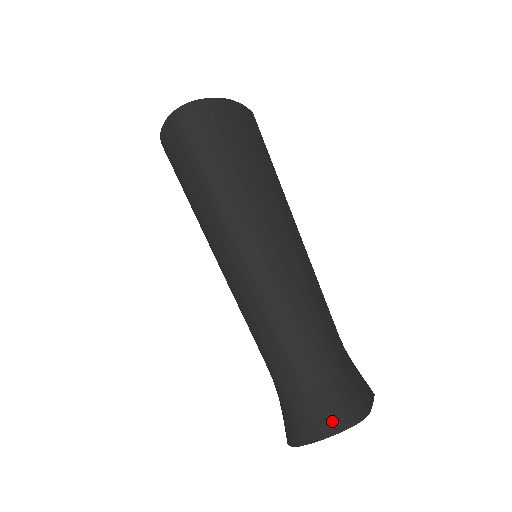
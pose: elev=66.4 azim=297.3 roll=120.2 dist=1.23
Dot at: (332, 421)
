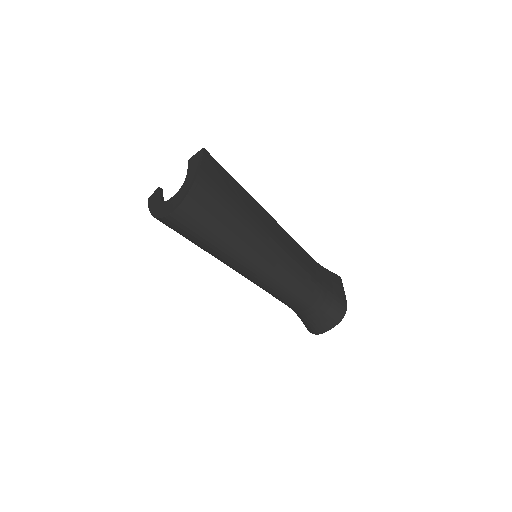
Dot at: (332, 321)
